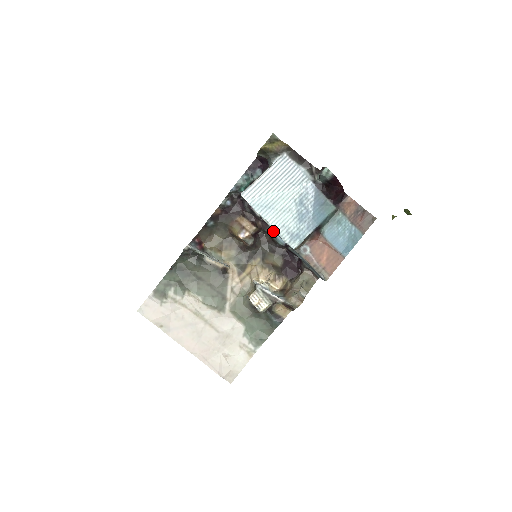
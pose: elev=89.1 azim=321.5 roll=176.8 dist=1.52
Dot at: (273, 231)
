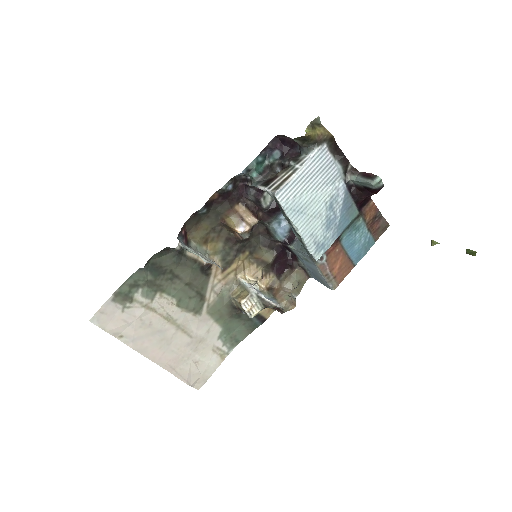
Dot at: (274, 225)
